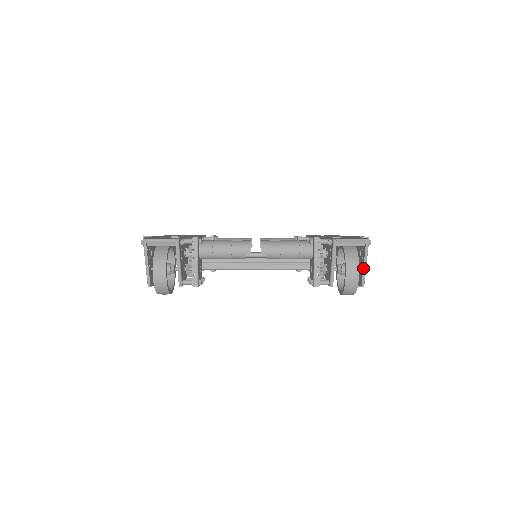
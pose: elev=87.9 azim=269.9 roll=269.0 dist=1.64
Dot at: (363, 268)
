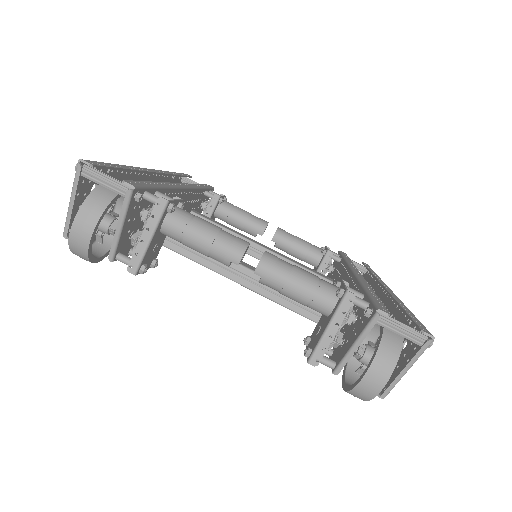
Dot at: (398, 375)
